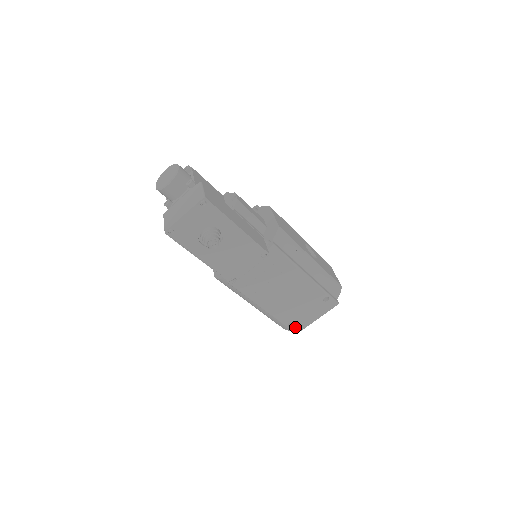
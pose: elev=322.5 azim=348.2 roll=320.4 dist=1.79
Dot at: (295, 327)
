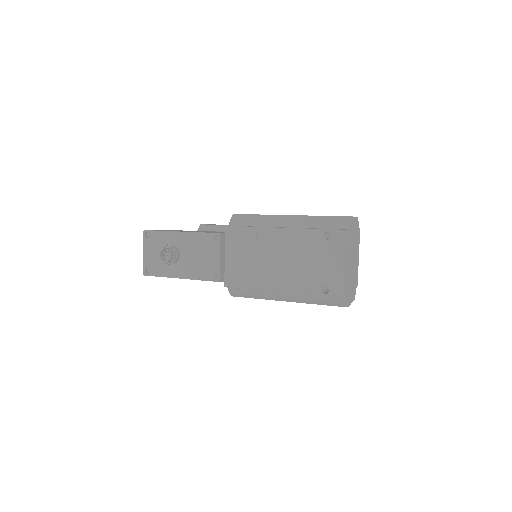
Dot at: (333, 290)
